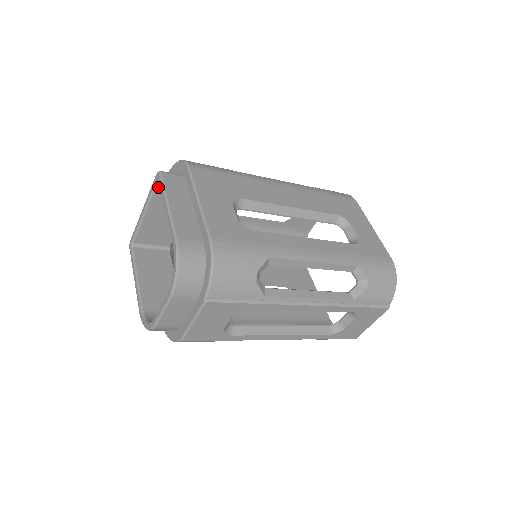
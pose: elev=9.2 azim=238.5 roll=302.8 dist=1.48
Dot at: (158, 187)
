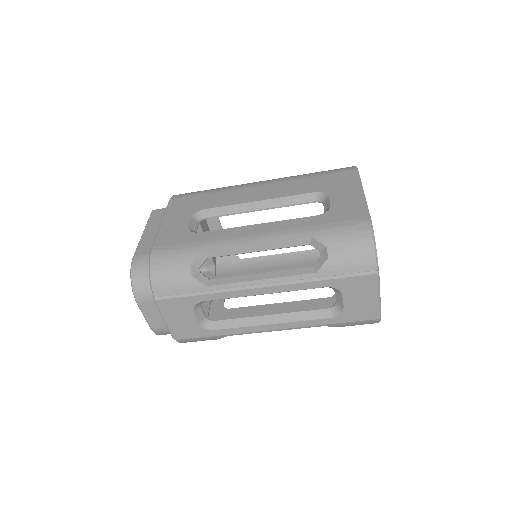
Dot at: occluded
